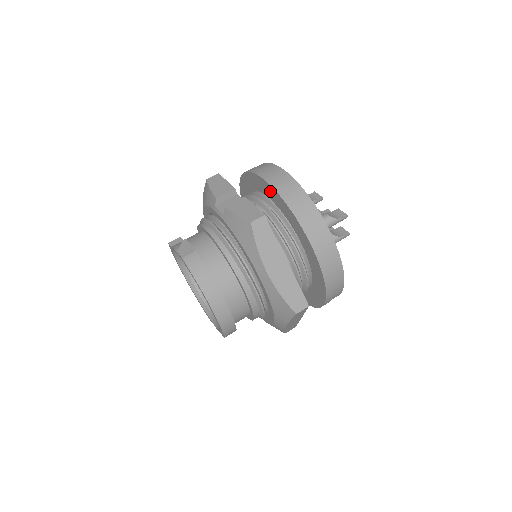
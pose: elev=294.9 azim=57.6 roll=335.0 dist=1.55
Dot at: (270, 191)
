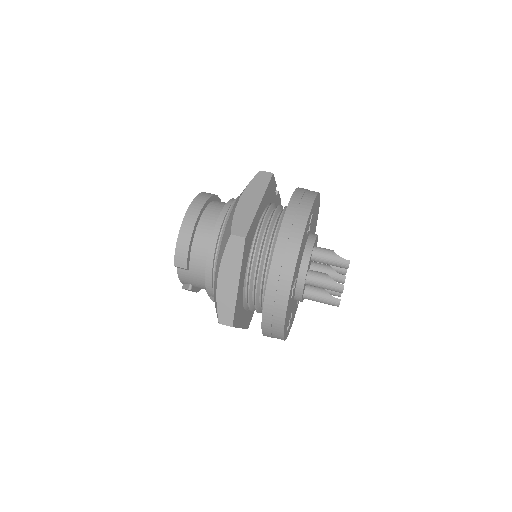
Dot at: occluded
